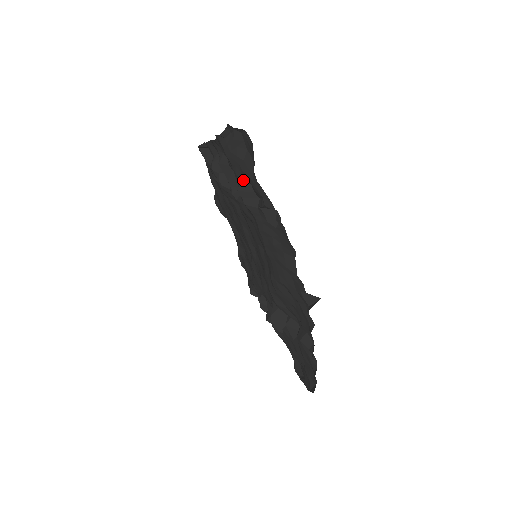
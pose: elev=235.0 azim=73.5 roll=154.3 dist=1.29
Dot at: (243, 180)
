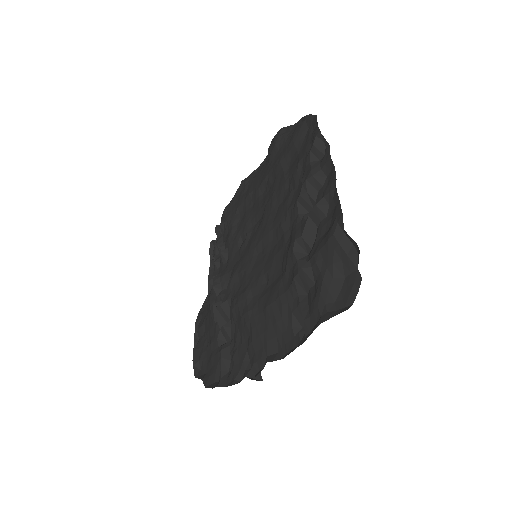
Dot at: (315, 273)
